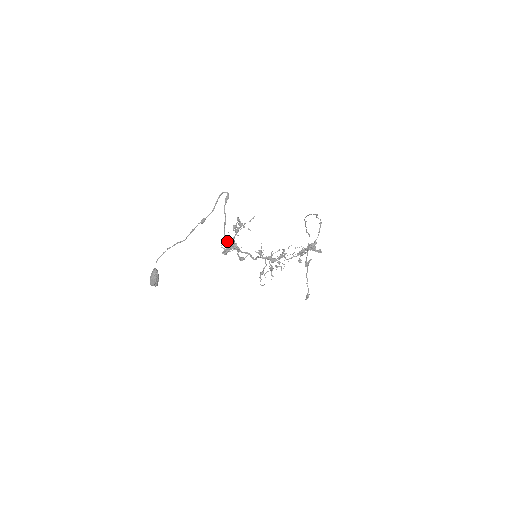
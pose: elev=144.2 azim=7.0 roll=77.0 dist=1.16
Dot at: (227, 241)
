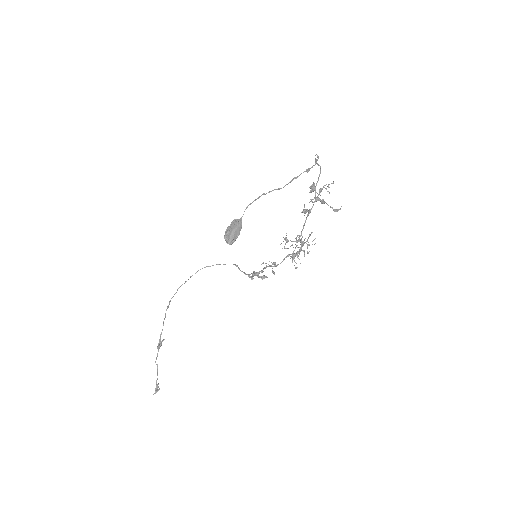
Dot at: (312, 199)
